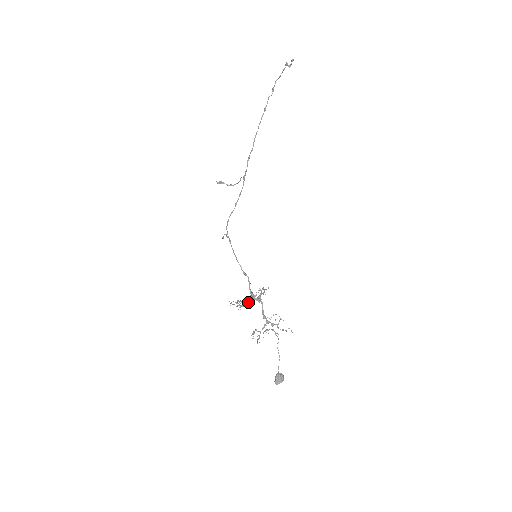
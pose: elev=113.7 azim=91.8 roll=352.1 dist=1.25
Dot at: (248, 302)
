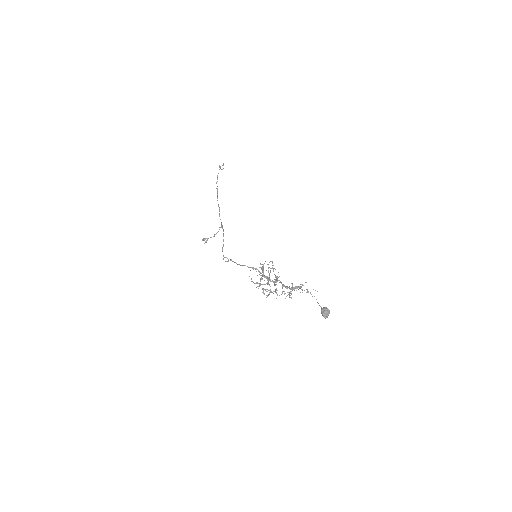
Dot at: occluded
